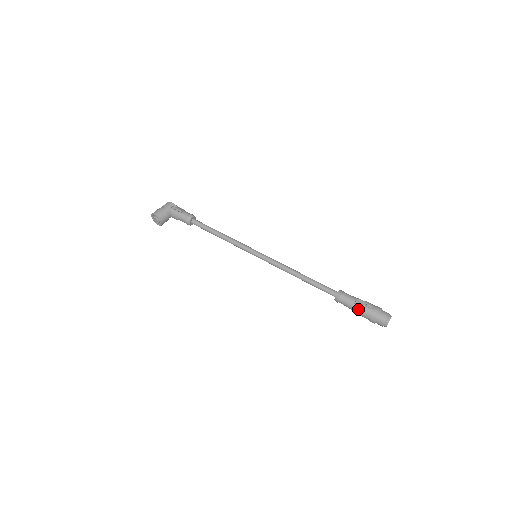
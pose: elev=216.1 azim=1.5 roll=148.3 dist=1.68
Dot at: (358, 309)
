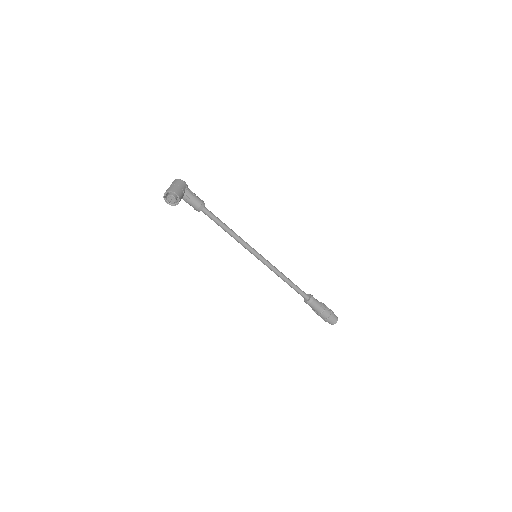
Dot at: (322, 311)
